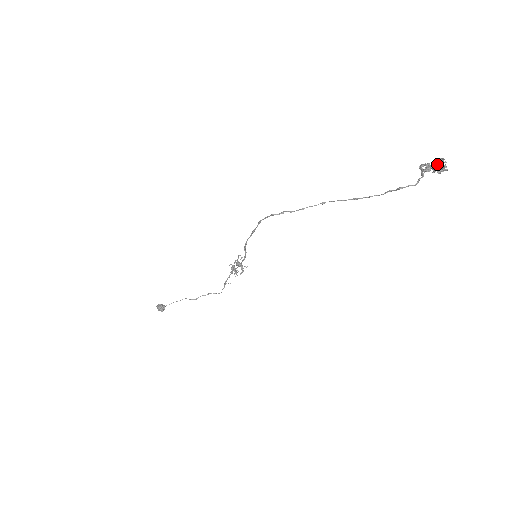
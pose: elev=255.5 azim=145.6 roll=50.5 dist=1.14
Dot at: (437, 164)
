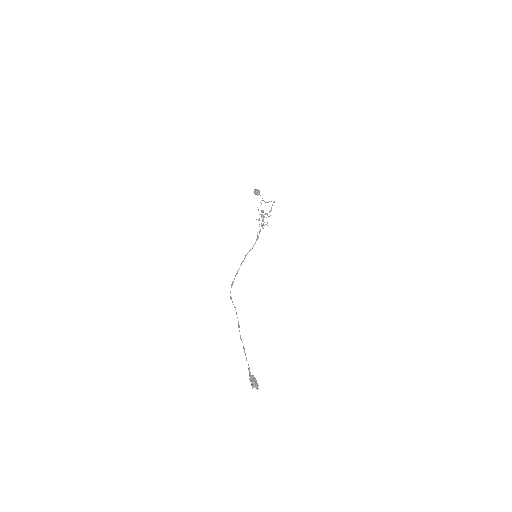
Dot at: (252, 385)
